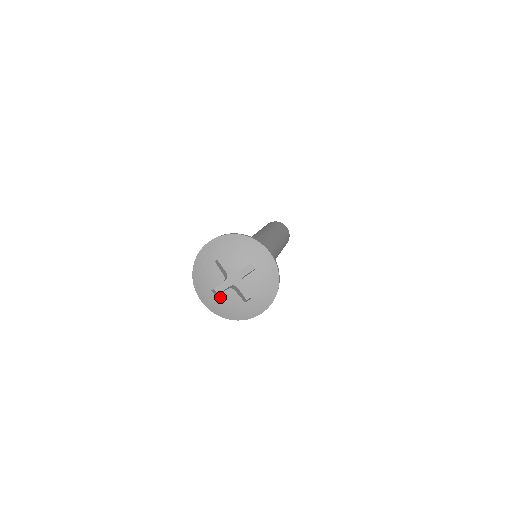
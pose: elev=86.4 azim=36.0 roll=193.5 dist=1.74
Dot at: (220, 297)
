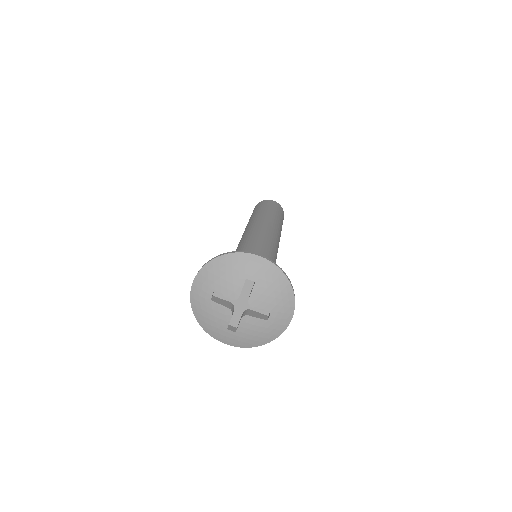
Dot at: (240, 330)
